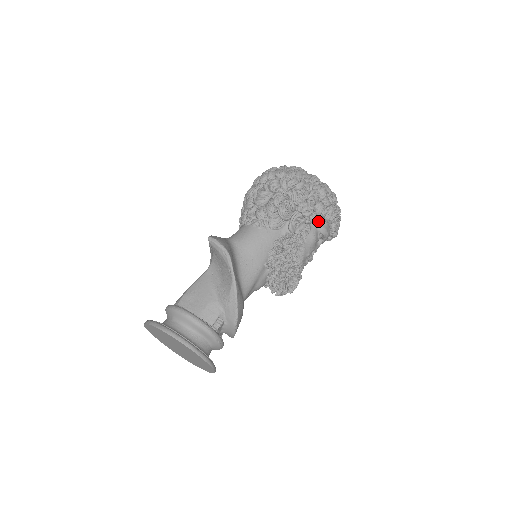
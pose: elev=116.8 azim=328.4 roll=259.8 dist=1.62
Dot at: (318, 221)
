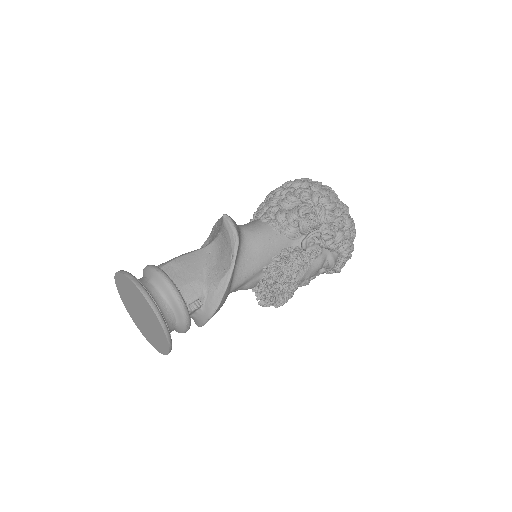
Dot at: (331, 249)
